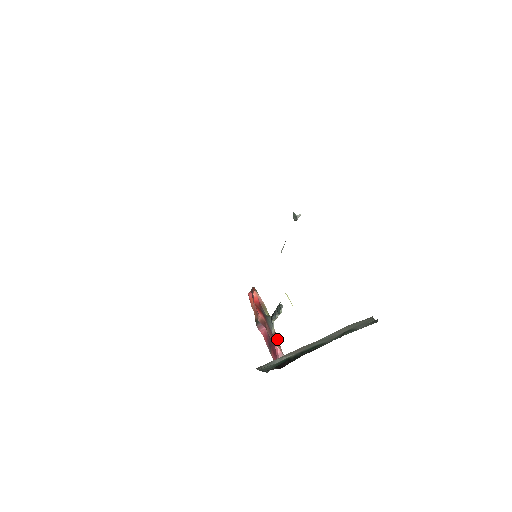
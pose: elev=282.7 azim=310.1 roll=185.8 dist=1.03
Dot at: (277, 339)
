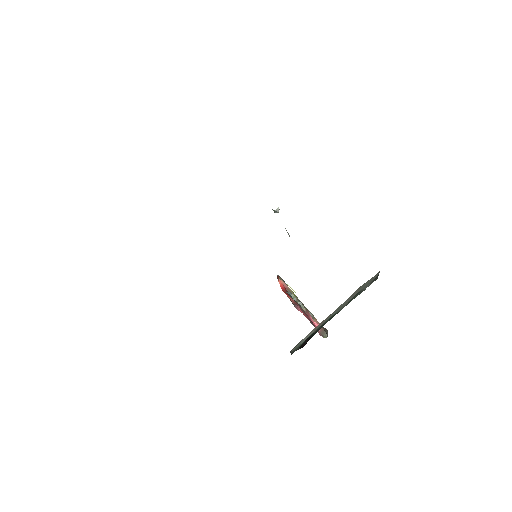
Dot at: (311, 315)
